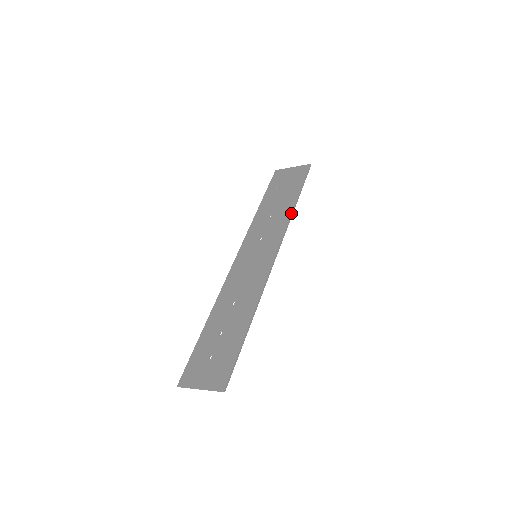
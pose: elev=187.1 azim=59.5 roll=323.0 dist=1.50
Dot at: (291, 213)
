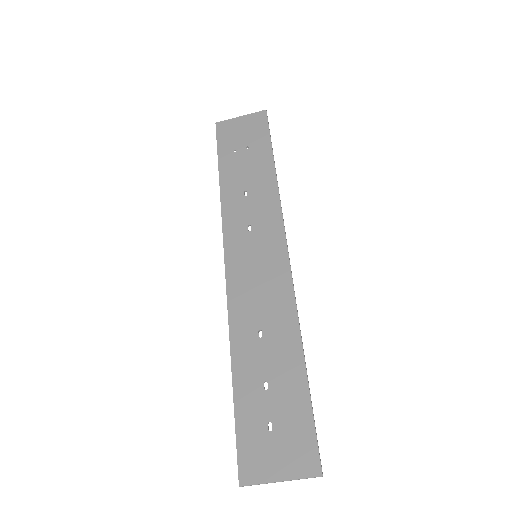
Dot at: (277, 185)
